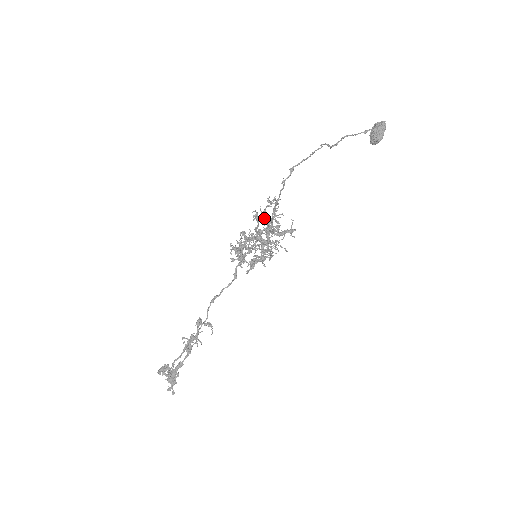
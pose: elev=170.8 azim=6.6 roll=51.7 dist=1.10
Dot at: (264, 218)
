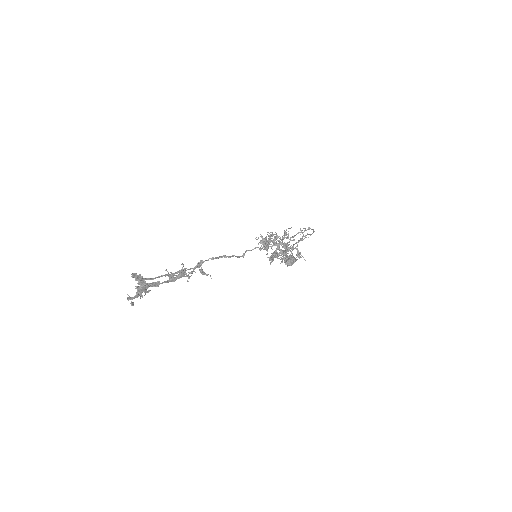
Dot at: (288, 237)
